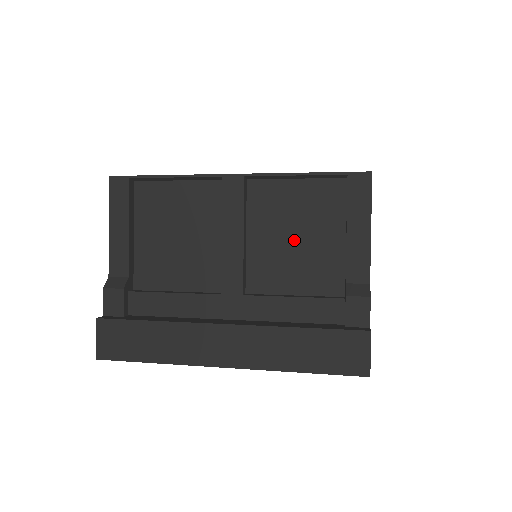
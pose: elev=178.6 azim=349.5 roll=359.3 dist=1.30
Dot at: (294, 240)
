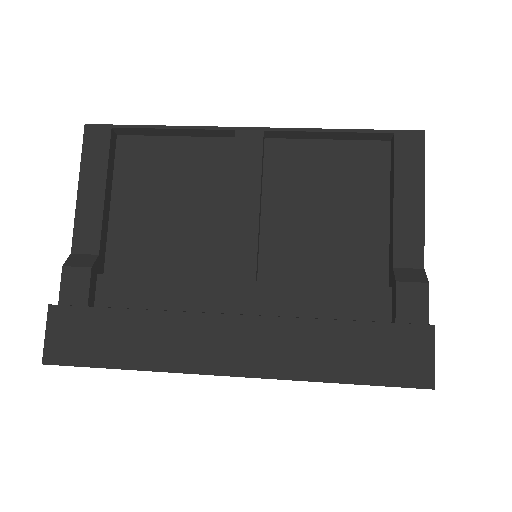
Dot at: (323, 214)
